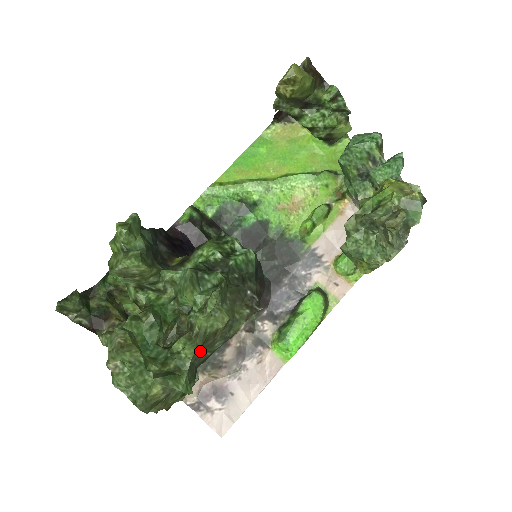
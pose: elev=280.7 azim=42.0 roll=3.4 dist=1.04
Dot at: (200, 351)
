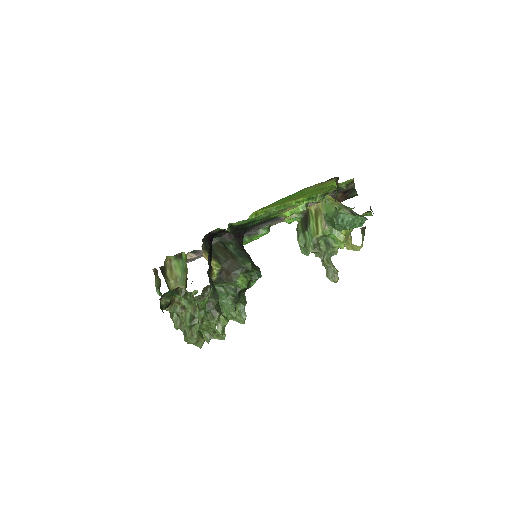
Dot at: occluded
